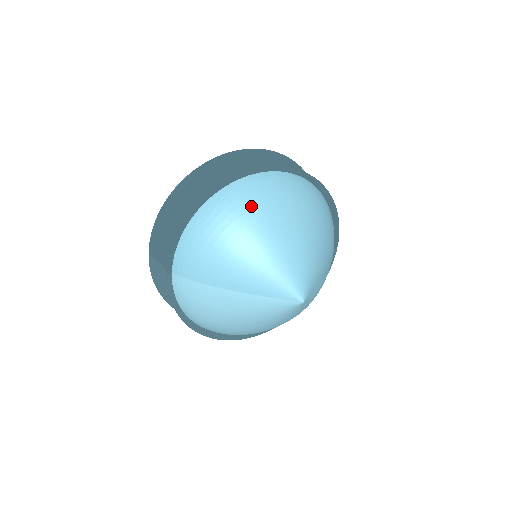
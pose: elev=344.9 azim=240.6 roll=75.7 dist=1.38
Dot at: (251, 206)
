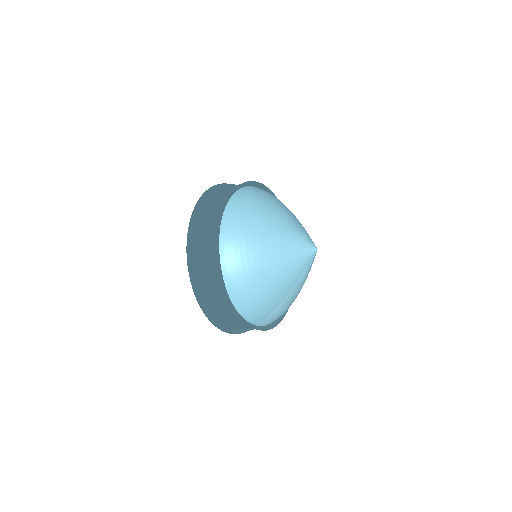
Dot at: (245, 262)
